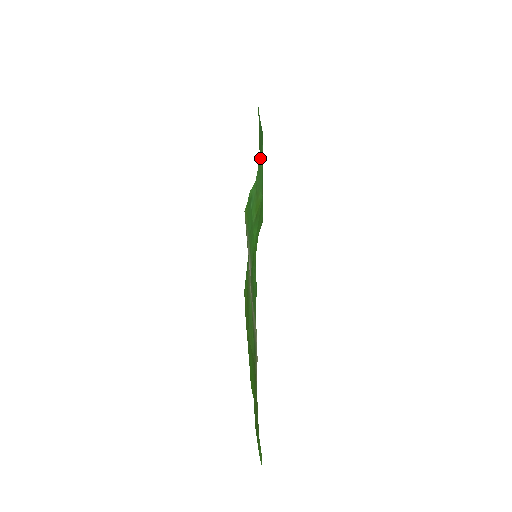
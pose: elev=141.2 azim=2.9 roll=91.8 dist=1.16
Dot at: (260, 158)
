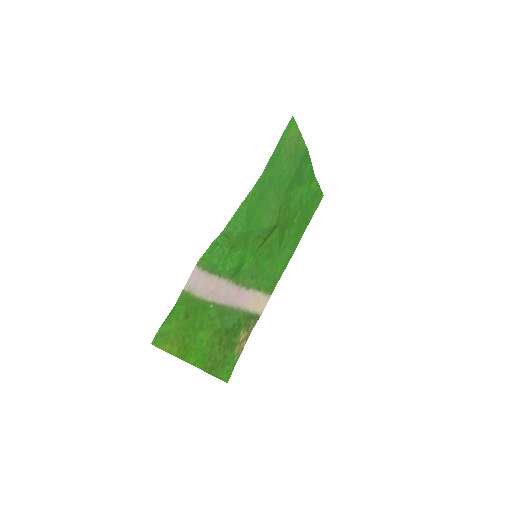
Dot at: (244, 202)
